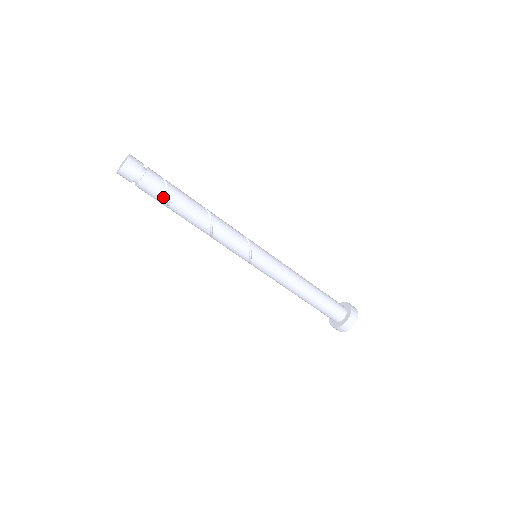
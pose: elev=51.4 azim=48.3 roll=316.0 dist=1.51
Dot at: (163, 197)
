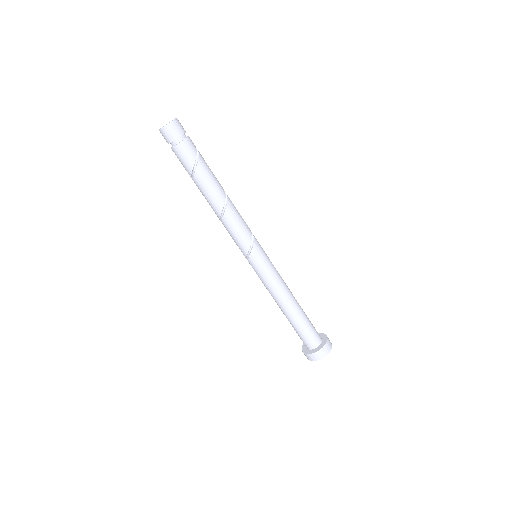
Dot at: (190, 168)
